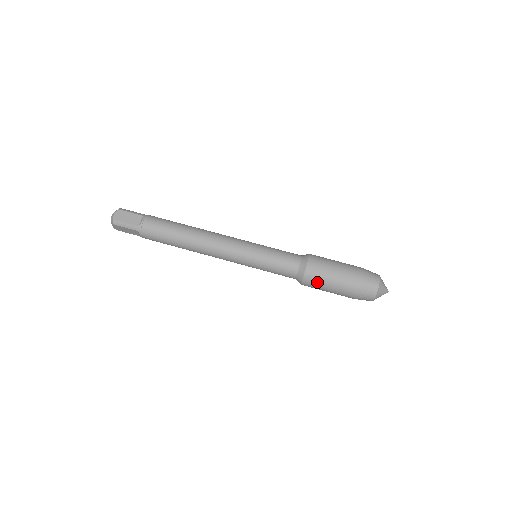
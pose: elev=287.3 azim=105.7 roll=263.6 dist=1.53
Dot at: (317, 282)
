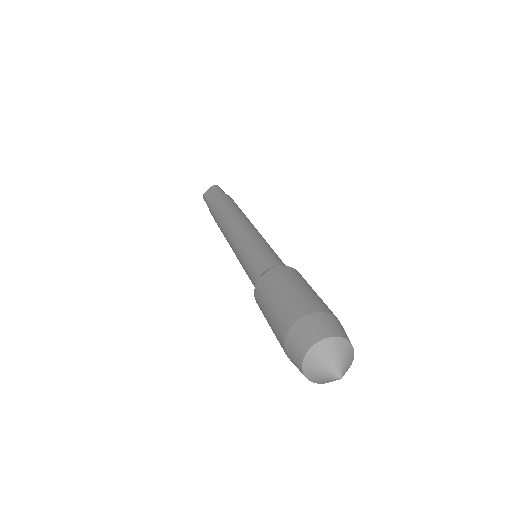
Dot at: (261, 308)
